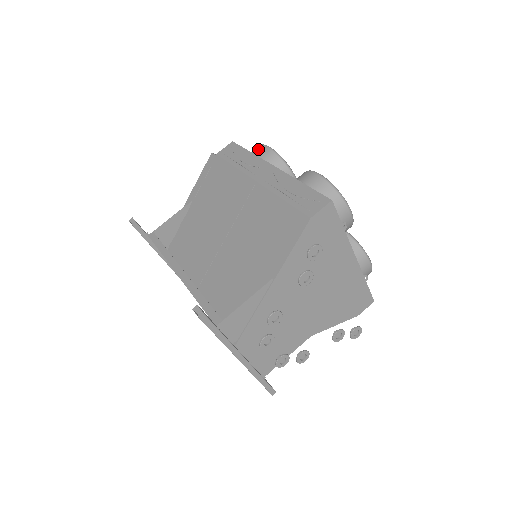
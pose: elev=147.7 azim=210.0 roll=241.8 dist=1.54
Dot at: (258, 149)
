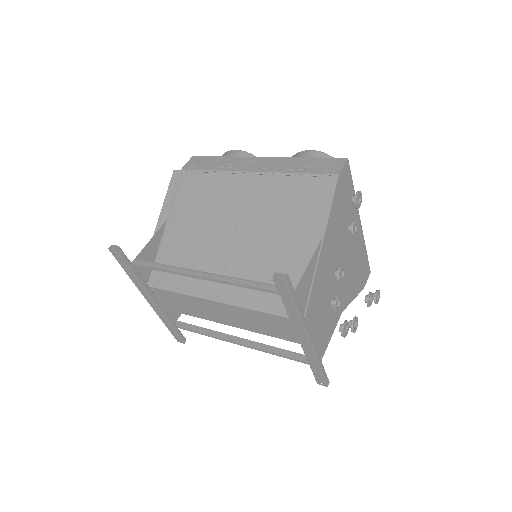
Dot at: (227, 154)
